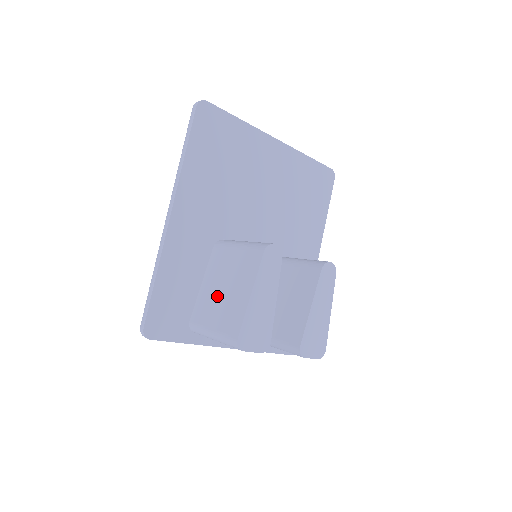
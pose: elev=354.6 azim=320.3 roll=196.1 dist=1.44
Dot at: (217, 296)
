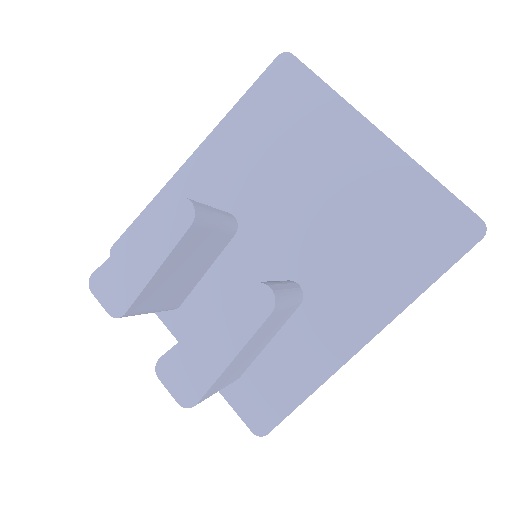
Dot at: occluded
